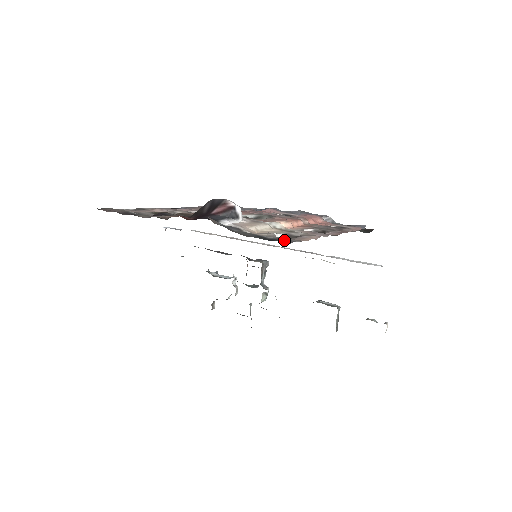
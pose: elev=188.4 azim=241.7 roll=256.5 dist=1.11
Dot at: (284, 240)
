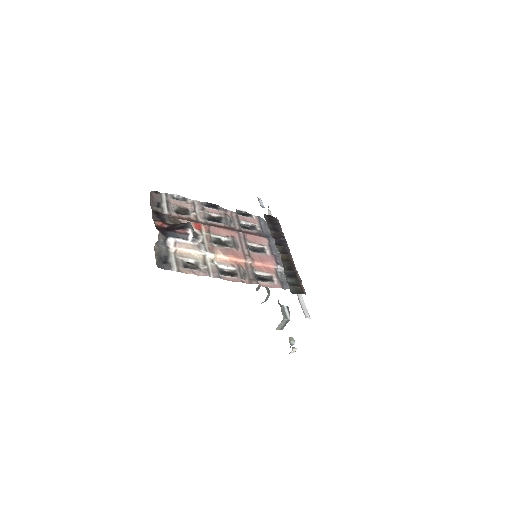
Dot at: (167, 266)
